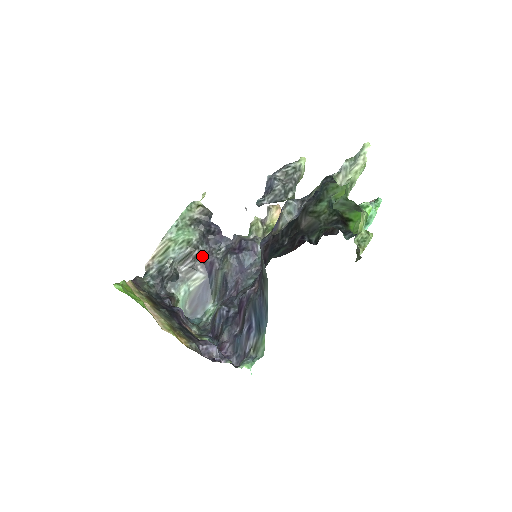
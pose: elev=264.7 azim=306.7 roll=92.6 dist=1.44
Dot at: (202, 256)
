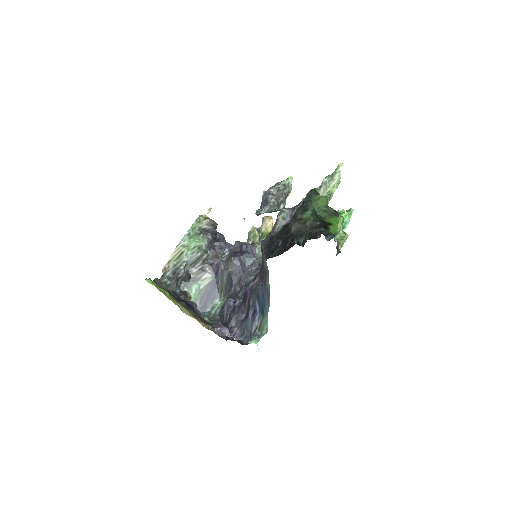
Dot at: (210, 259)
